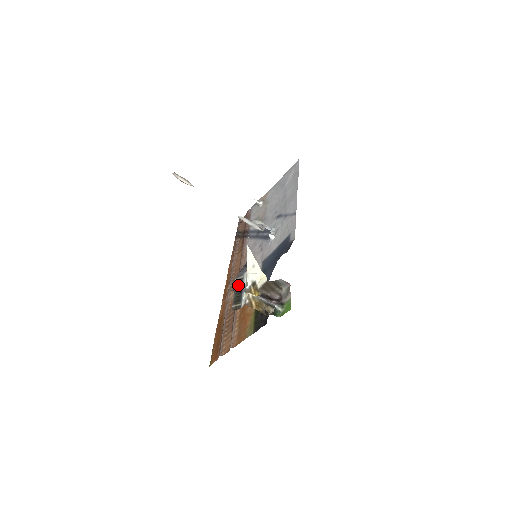
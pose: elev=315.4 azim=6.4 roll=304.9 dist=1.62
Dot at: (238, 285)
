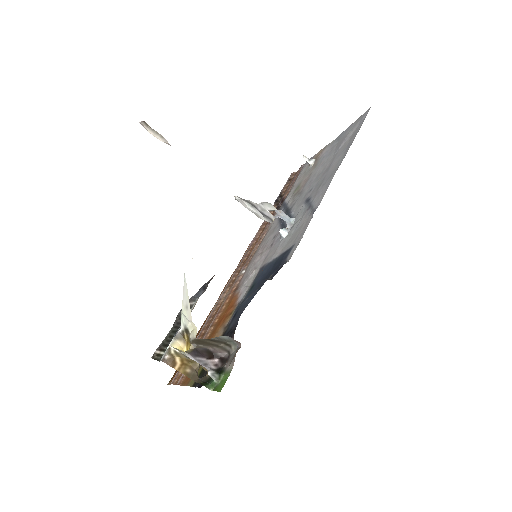
Dot at: occluded
